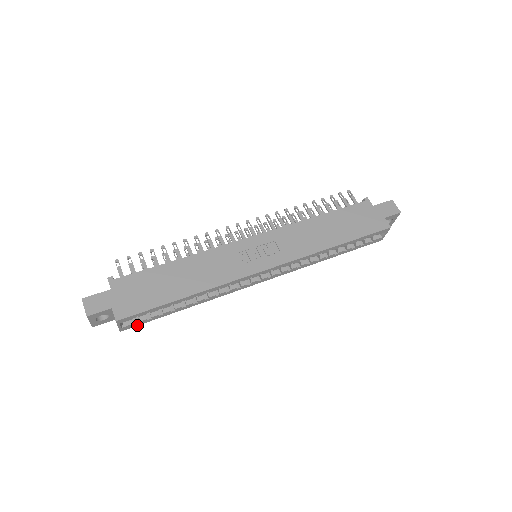
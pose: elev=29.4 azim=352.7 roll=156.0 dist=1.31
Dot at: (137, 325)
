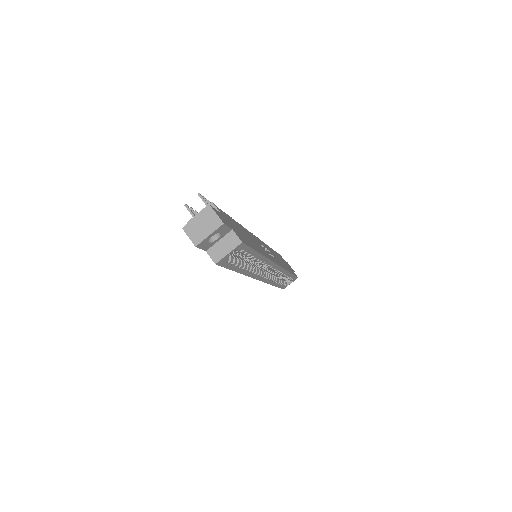
Dot at: (222, 266)
